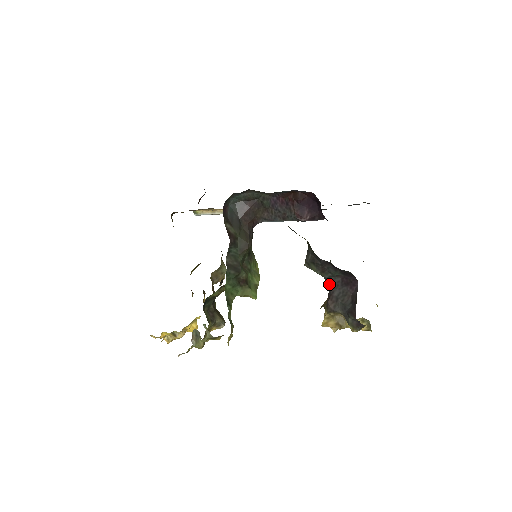
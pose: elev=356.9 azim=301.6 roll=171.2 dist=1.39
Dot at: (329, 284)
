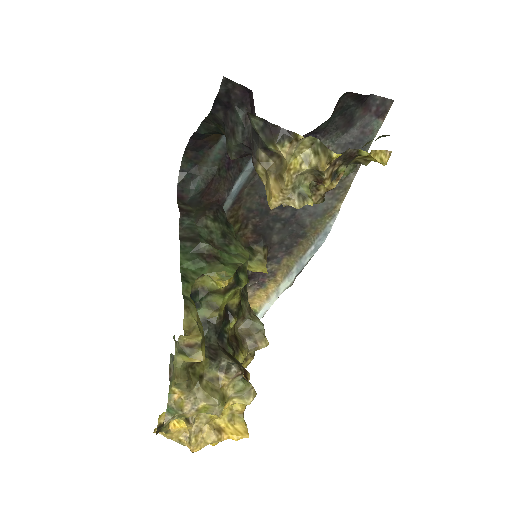
Dot at: (251, 145)
